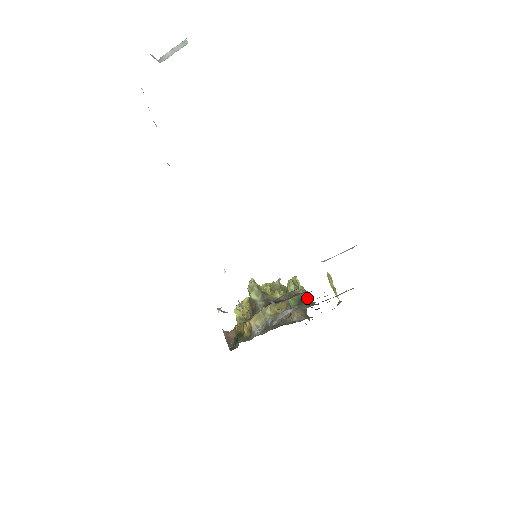
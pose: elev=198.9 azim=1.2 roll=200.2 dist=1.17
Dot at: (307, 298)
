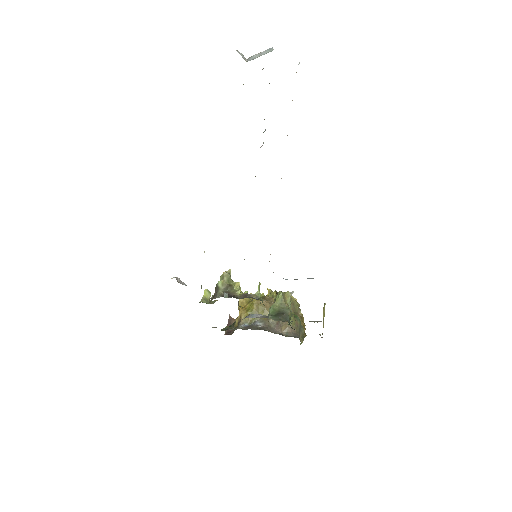
Dot at: (286, 314)
